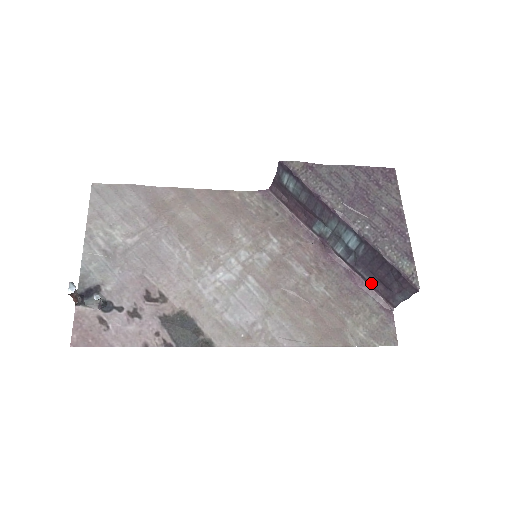
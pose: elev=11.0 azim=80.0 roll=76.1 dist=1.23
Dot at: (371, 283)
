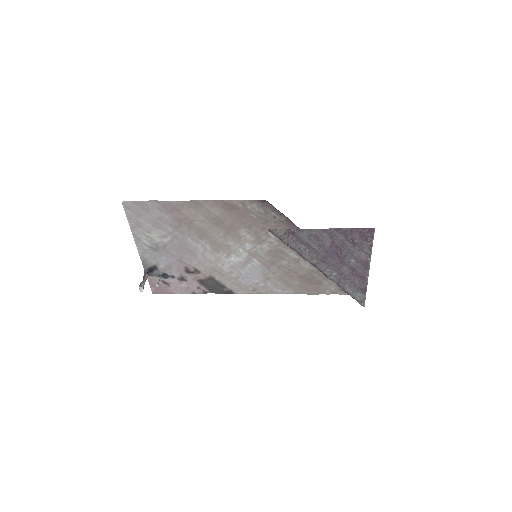
Dot at: occluded
